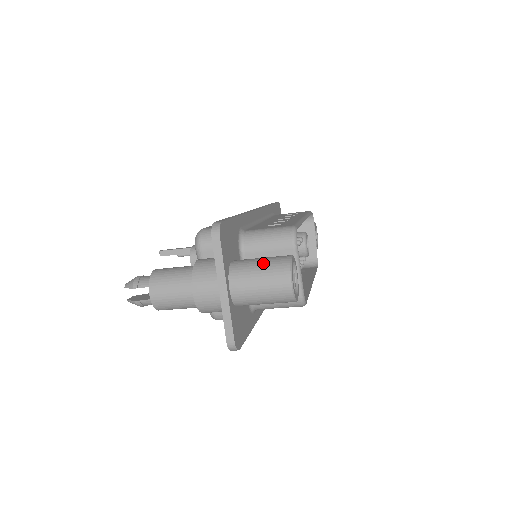
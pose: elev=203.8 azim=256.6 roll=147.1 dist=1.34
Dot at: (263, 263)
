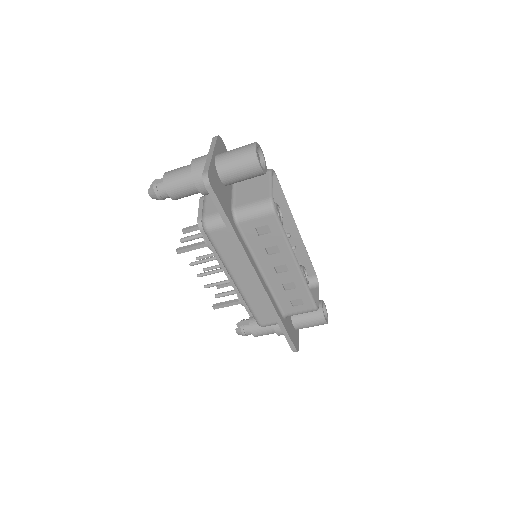
Dot at: occluded
